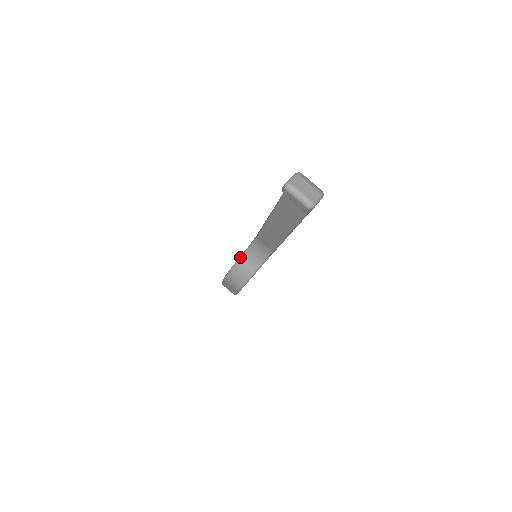
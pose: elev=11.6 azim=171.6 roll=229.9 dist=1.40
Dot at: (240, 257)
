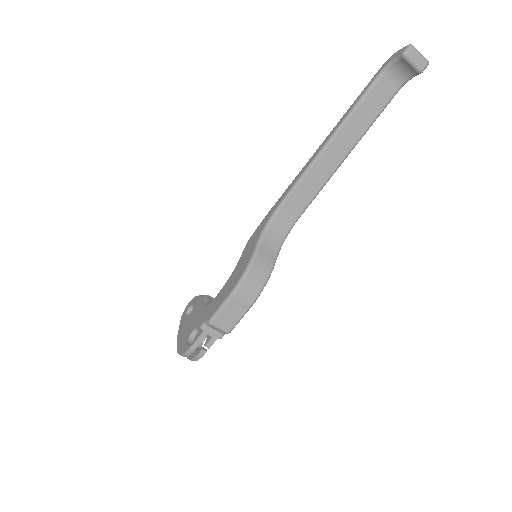
Dot at: (257, 246)
